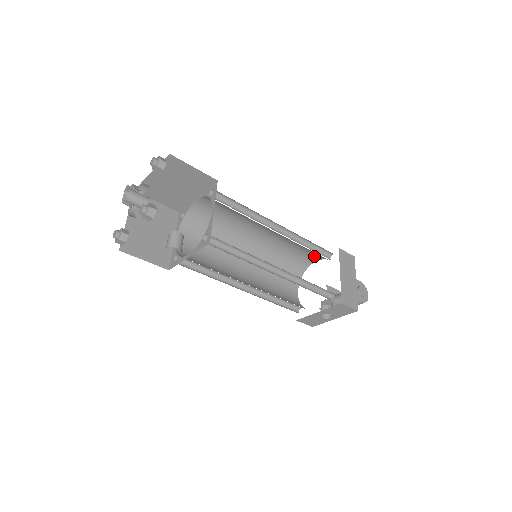
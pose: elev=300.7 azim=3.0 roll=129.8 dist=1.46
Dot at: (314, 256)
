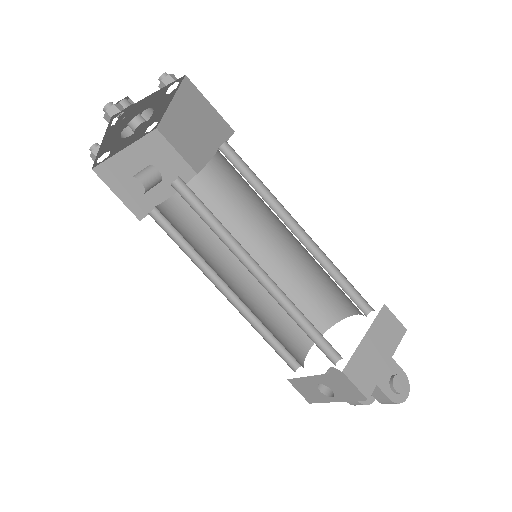
Dot at: (349, 304)
